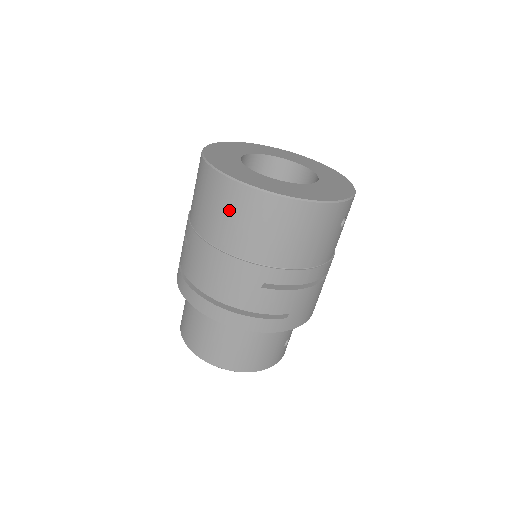
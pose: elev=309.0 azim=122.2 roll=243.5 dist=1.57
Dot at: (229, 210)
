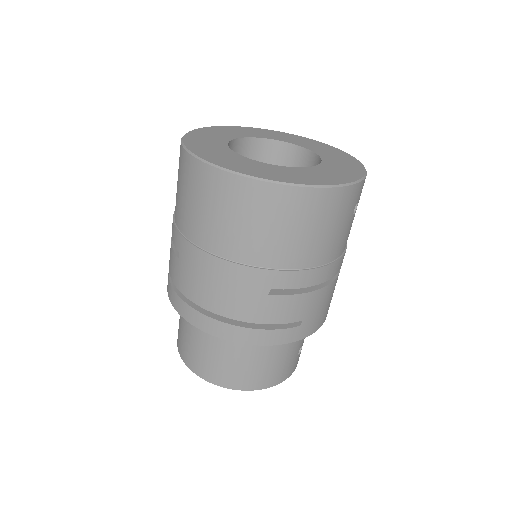
Dot at: (221, 207)
